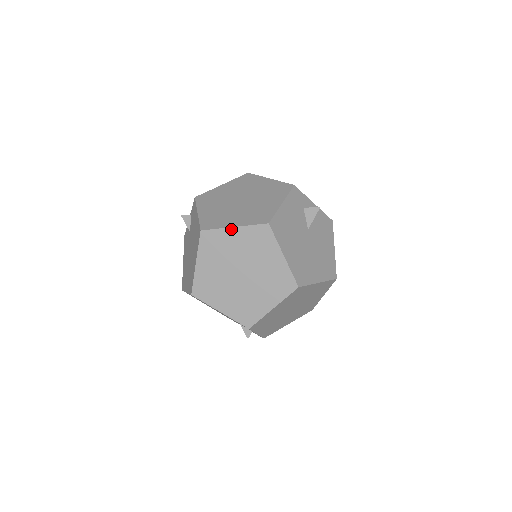
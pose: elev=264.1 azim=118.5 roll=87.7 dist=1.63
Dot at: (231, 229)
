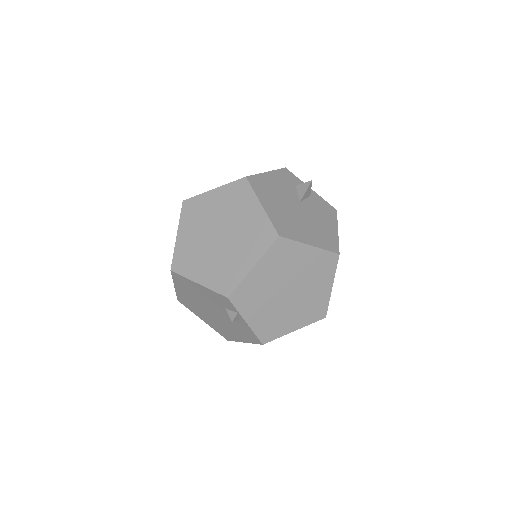
Dot at: (210, 192)
